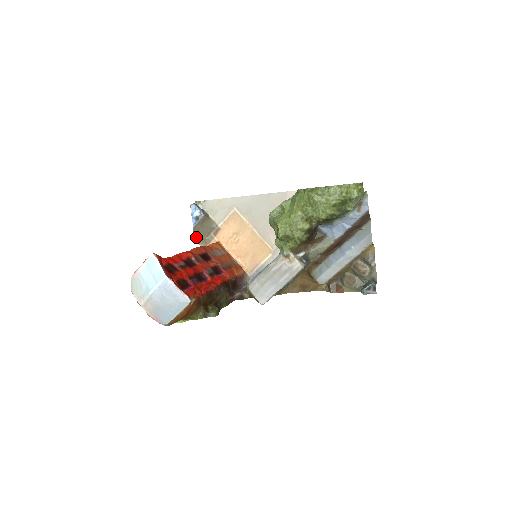
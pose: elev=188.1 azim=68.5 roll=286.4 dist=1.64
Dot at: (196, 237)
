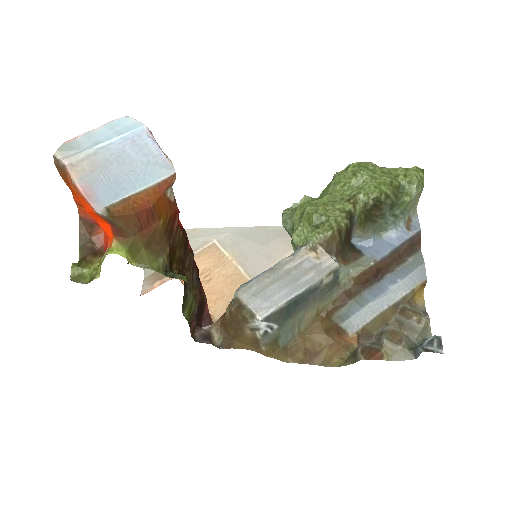
Dot at: occluded
